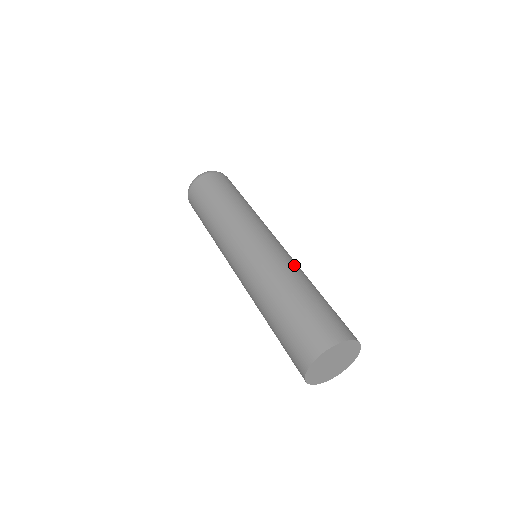
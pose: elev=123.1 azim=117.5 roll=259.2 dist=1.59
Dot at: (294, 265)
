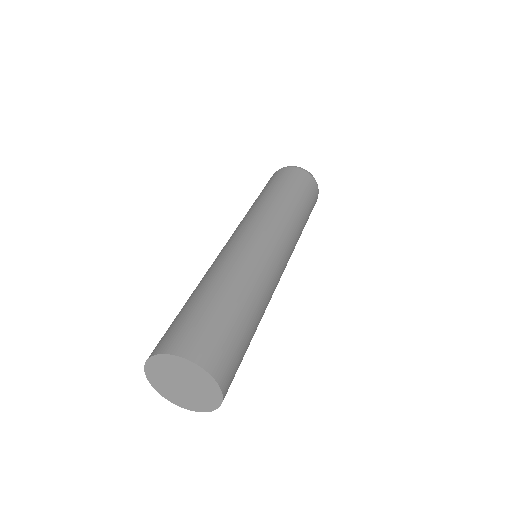
Dot at: (258, 275)
